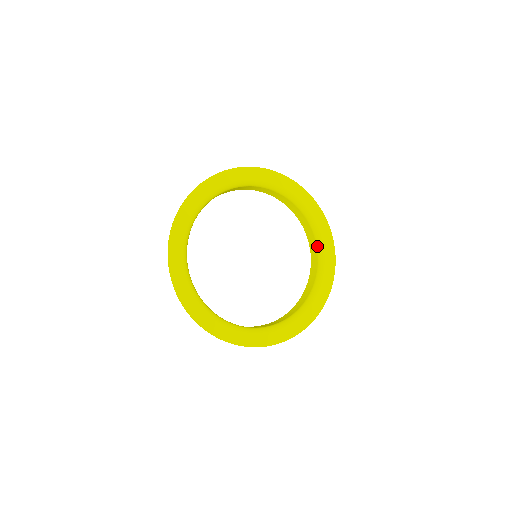
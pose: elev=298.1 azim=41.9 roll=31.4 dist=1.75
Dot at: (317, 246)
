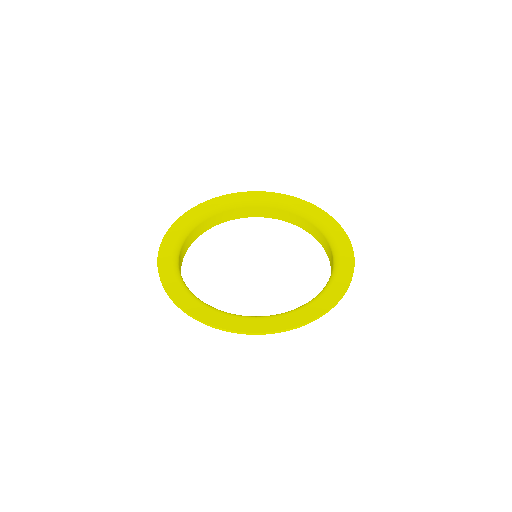
Dot at: (325, 286)
